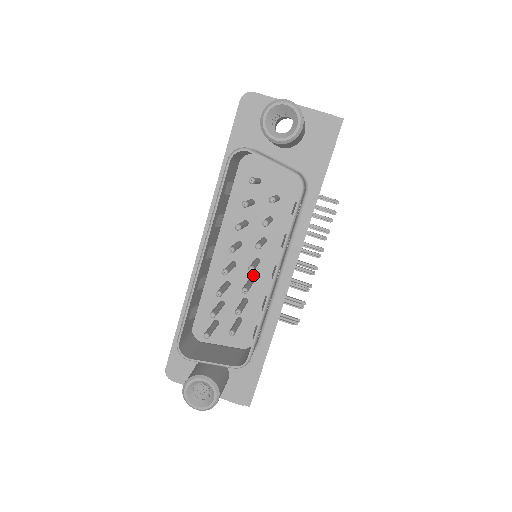
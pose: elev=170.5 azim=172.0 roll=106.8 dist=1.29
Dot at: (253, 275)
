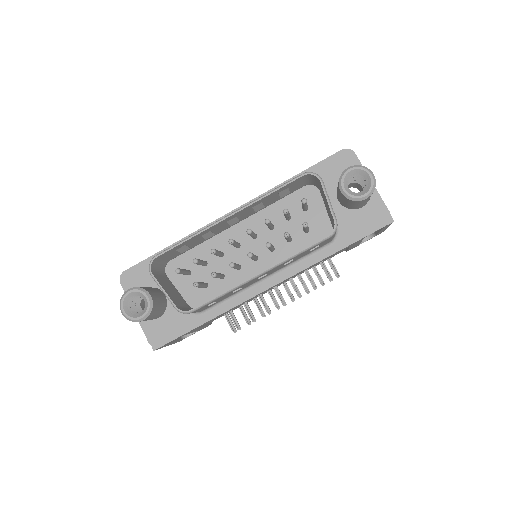
Dot at: (244, 264)
